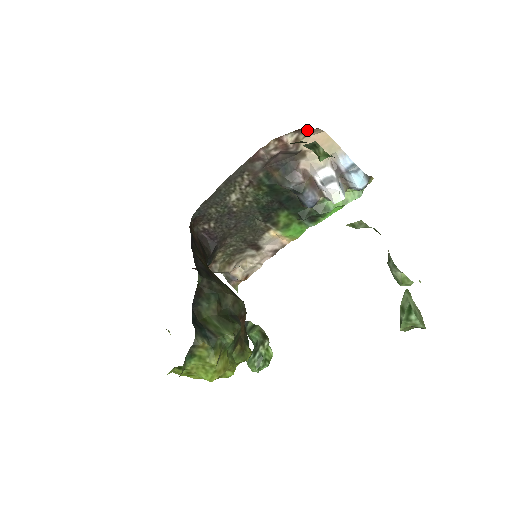
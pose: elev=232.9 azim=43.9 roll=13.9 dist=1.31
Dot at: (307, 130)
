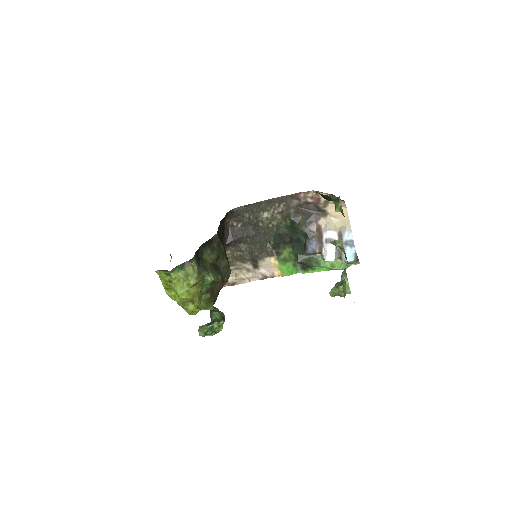
Dot at: occluded
